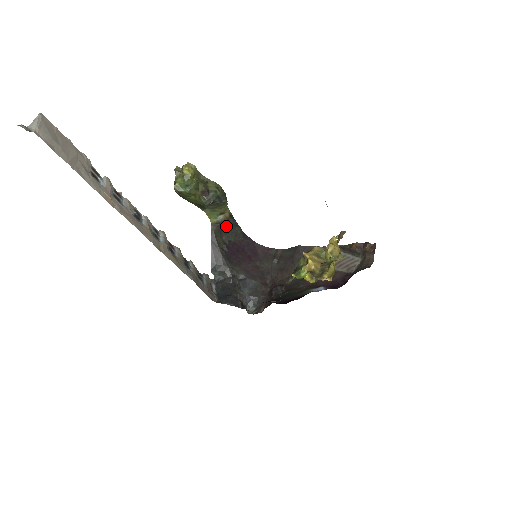
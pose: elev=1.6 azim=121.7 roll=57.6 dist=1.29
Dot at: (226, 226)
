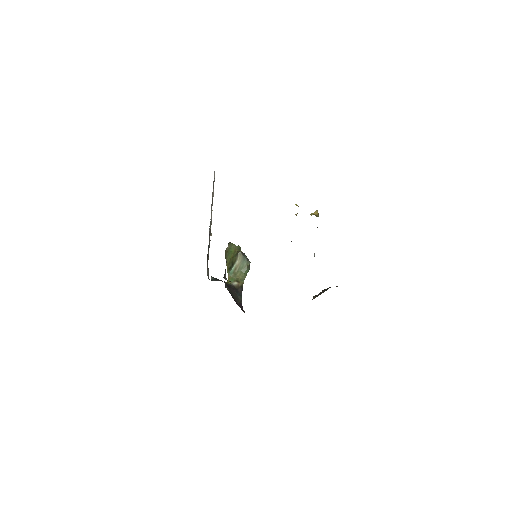
Dot at: (234, 290)
